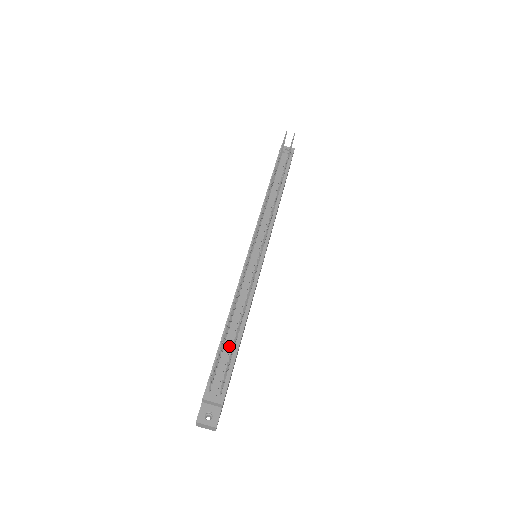
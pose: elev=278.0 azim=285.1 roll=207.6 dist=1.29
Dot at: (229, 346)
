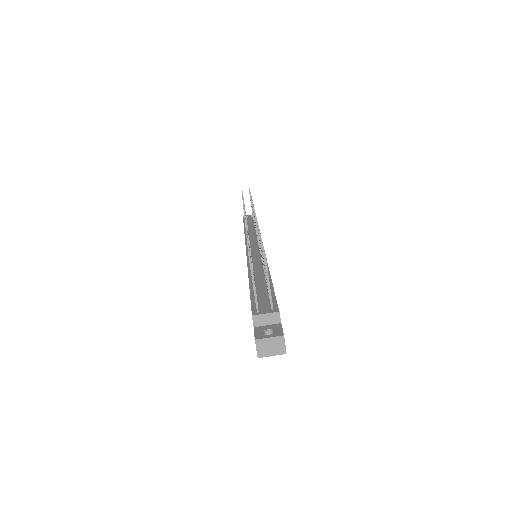
Dot at: (261, 285)
